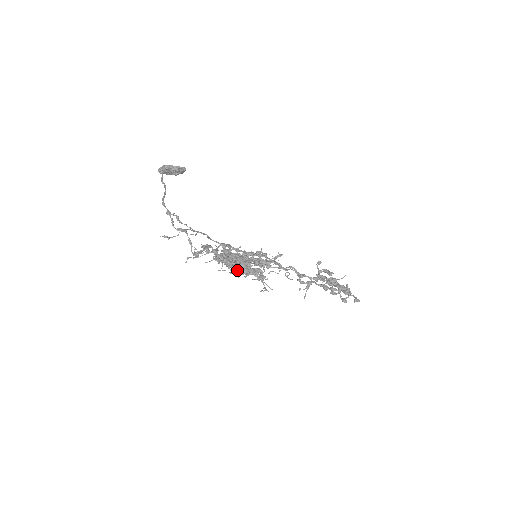
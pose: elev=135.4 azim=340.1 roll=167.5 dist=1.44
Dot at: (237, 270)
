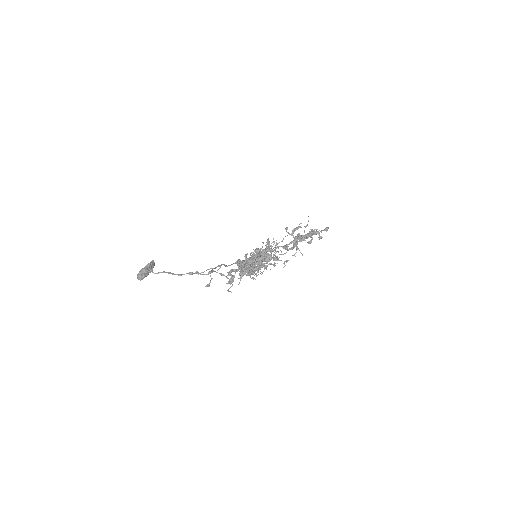
Dot at: (258, 271)
